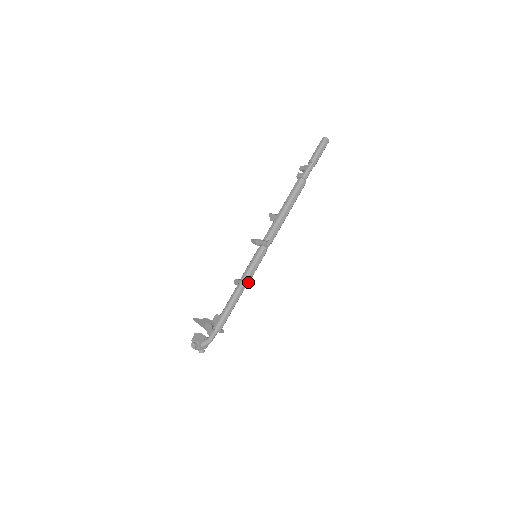
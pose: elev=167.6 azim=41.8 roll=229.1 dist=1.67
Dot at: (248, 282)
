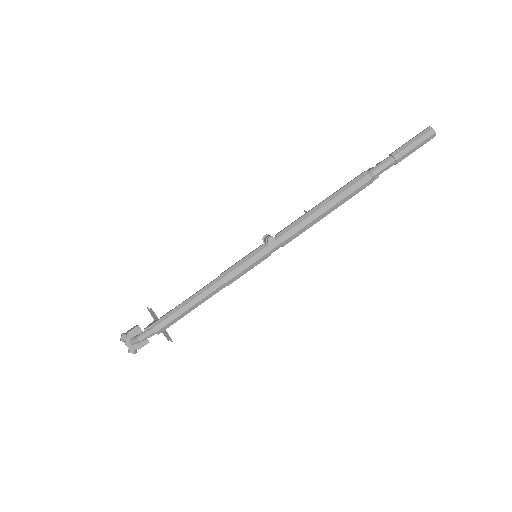
Dot at: (226, 284)
